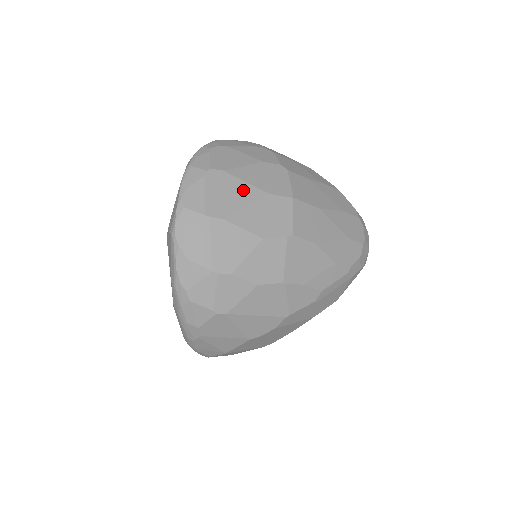
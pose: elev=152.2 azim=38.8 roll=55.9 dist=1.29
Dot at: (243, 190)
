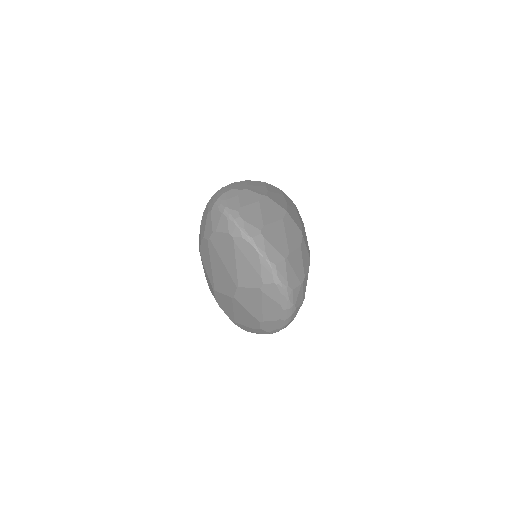
Dot at: (277, 229)
